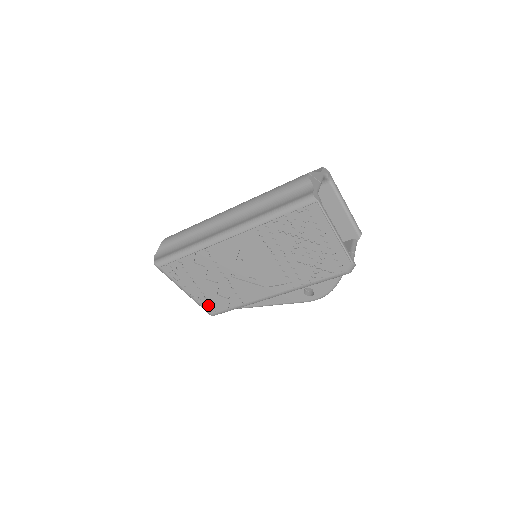
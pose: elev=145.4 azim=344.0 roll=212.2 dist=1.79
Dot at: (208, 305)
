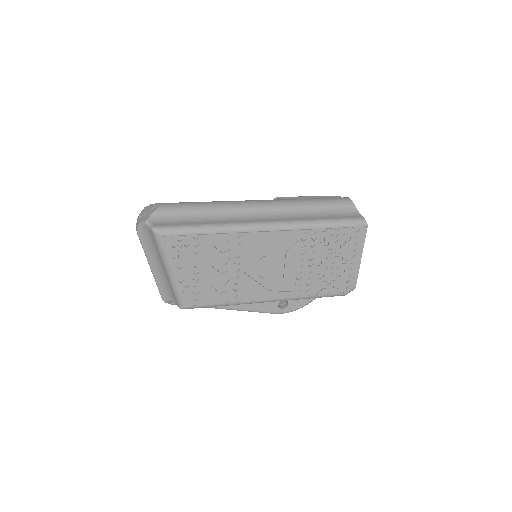
Dot at: (191, 295)
